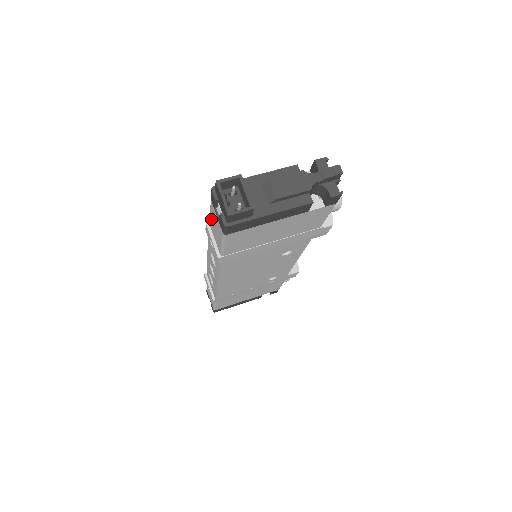
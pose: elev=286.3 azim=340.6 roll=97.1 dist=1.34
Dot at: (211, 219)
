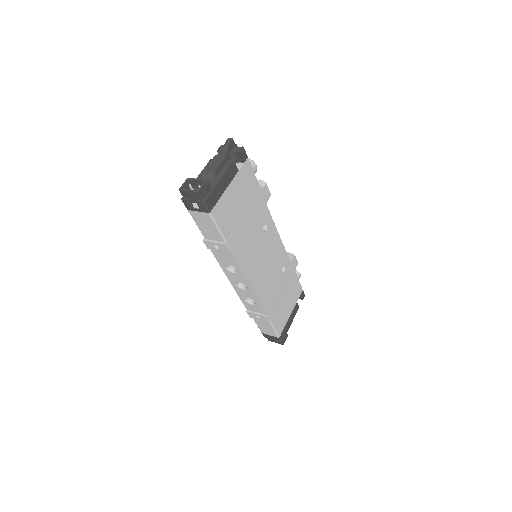
Dot at: (201, 229)
